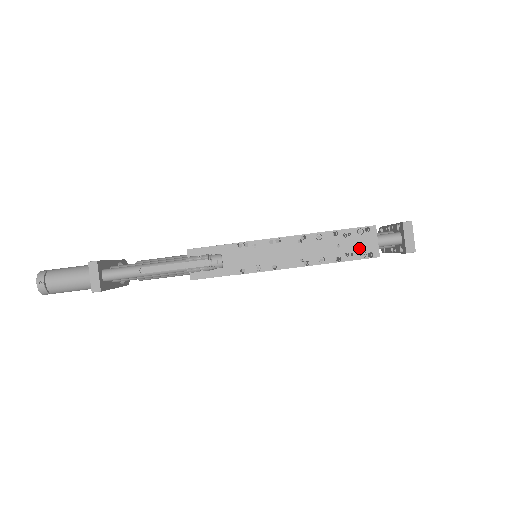
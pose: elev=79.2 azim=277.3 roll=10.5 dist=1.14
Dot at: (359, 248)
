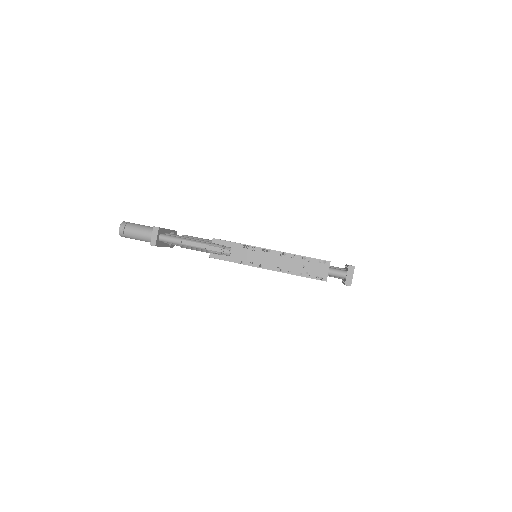
Dot at: (316, 272)
